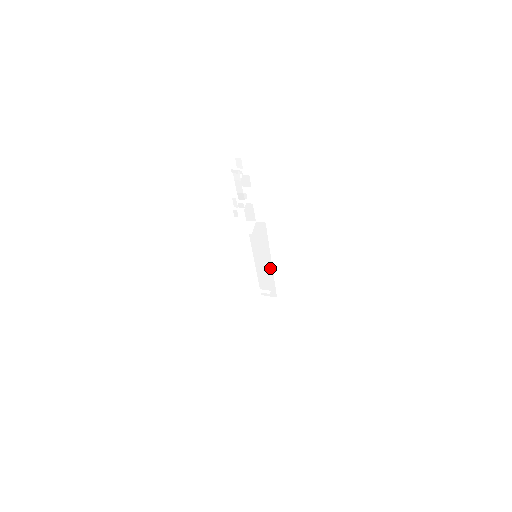
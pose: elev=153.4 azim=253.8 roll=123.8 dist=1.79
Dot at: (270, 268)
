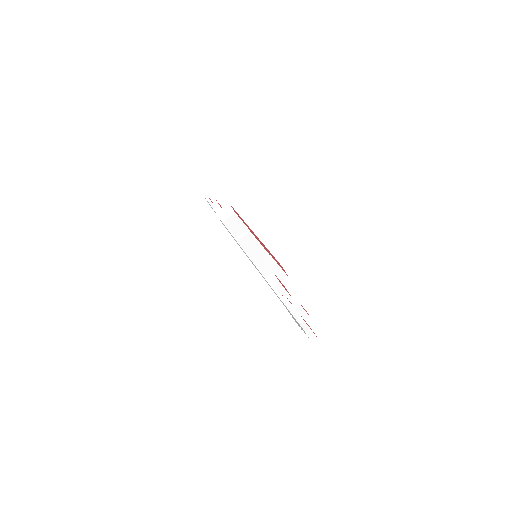
Dot at: occluded
